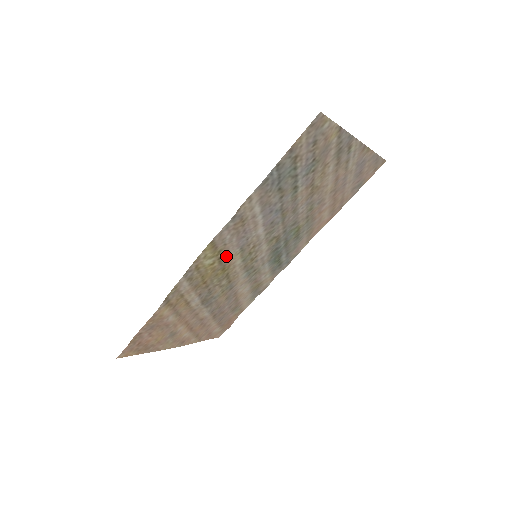
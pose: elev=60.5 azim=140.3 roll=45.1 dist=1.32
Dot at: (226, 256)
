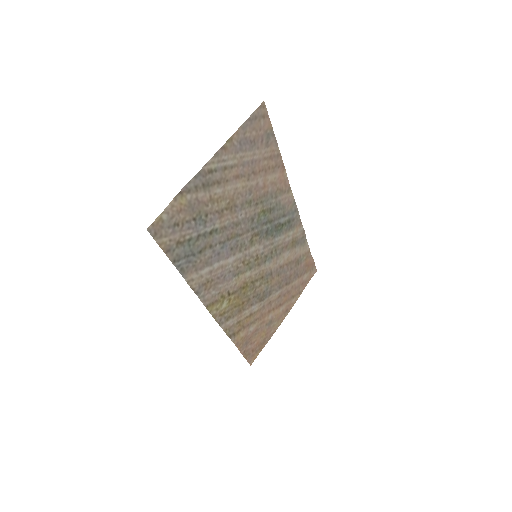
Dot at: (232, 289)
